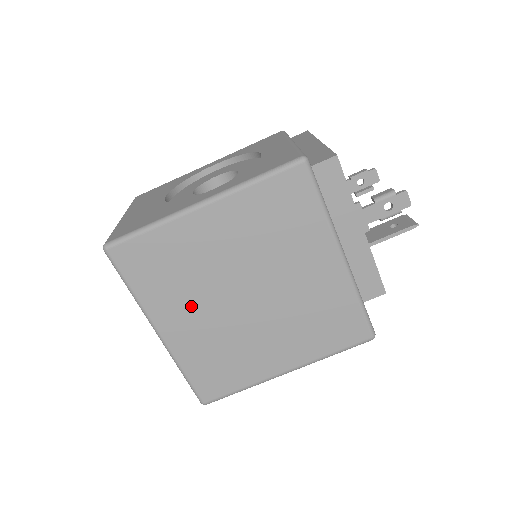
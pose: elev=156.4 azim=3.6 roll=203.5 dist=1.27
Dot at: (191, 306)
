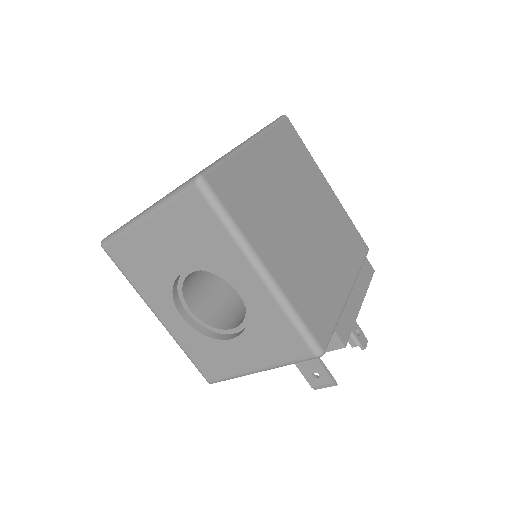
Dot at: (280, 172)
